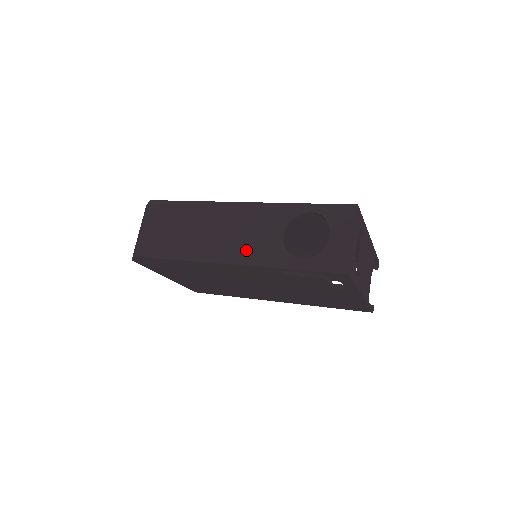
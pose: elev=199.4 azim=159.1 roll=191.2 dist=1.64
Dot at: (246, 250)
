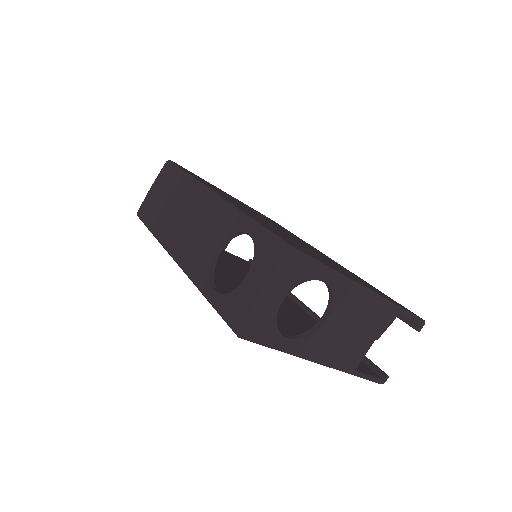
Dot at: (187, 252)
